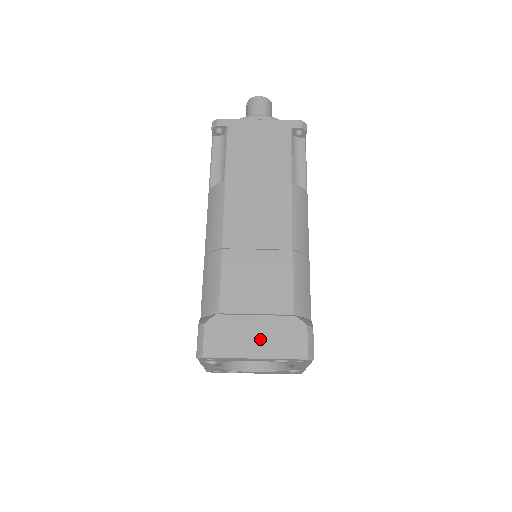
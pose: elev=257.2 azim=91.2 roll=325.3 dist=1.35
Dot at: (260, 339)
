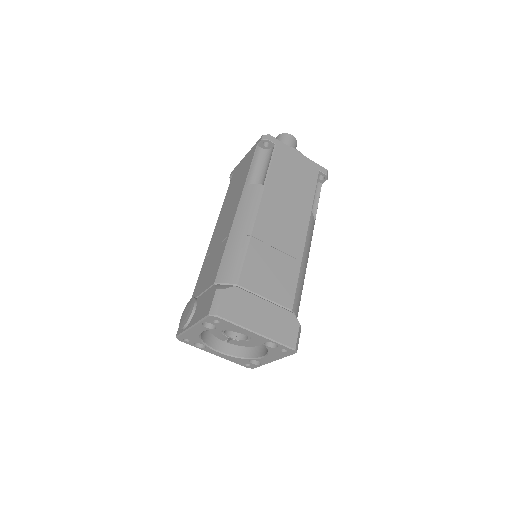
Dot at: (264, 320)
